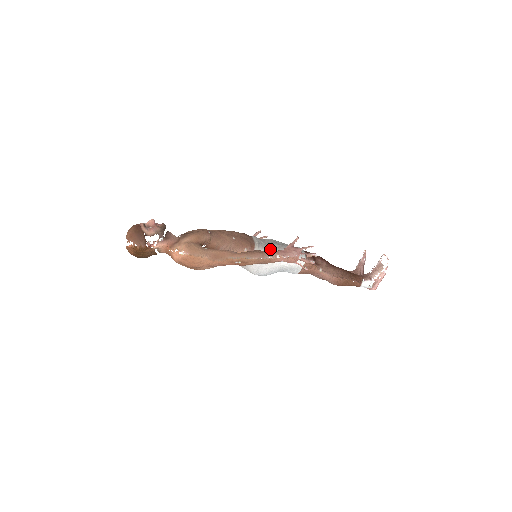
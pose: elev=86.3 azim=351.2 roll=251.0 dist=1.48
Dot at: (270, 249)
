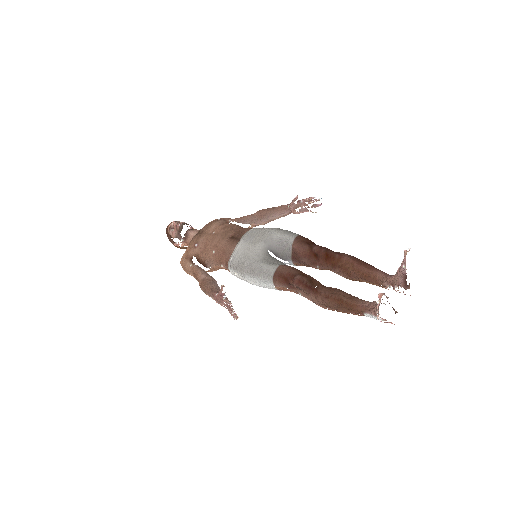
Dot at: (238, 270)
